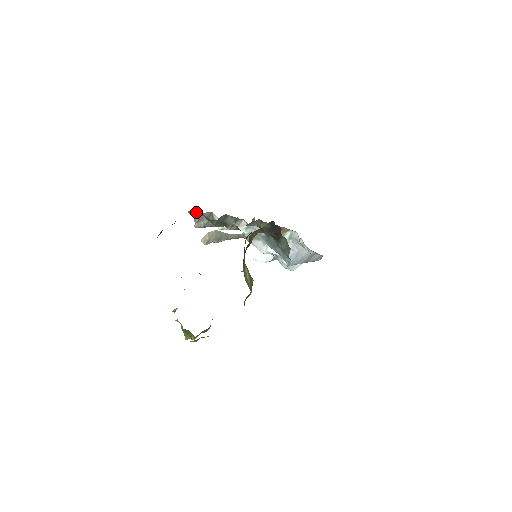
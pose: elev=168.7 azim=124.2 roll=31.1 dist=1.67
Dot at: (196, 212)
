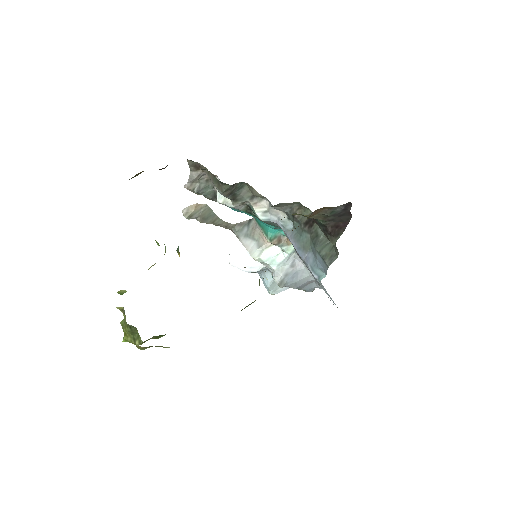
Dot at: (198, 166)
